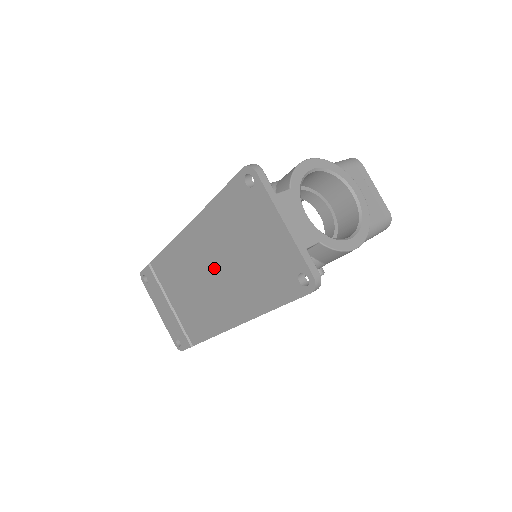
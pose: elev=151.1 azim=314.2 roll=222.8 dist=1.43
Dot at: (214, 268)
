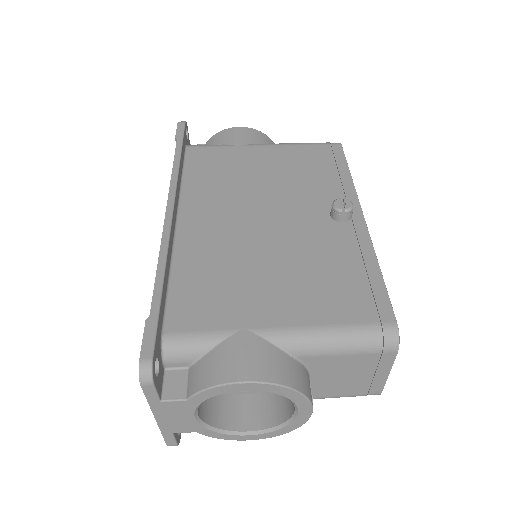
Dot at: occluded
